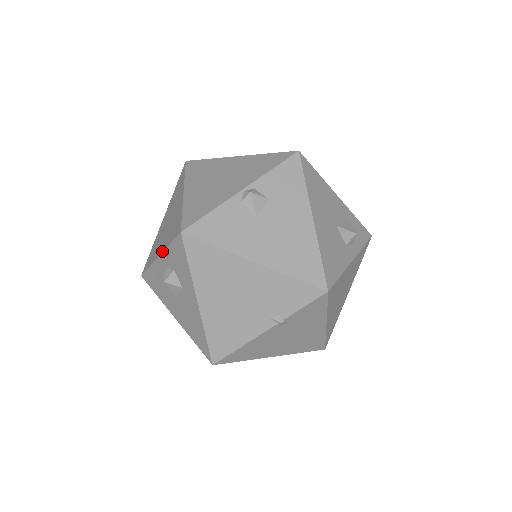
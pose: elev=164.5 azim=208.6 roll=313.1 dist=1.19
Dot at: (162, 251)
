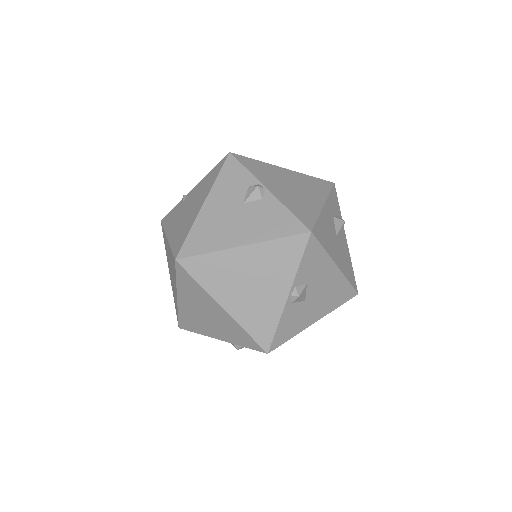
Dot at: occluded
